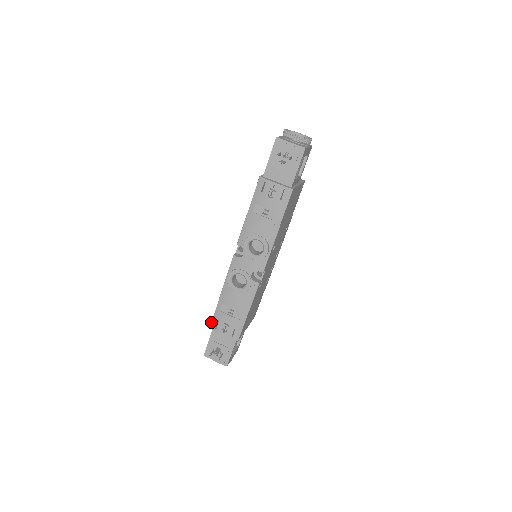
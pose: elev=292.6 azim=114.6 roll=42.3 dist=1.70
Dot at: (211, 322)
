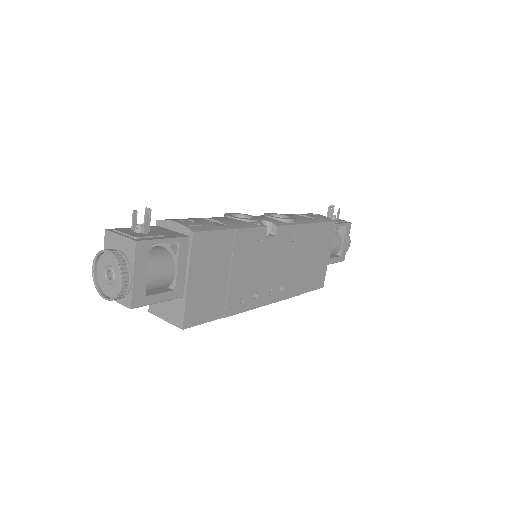
Dot at: occluded
